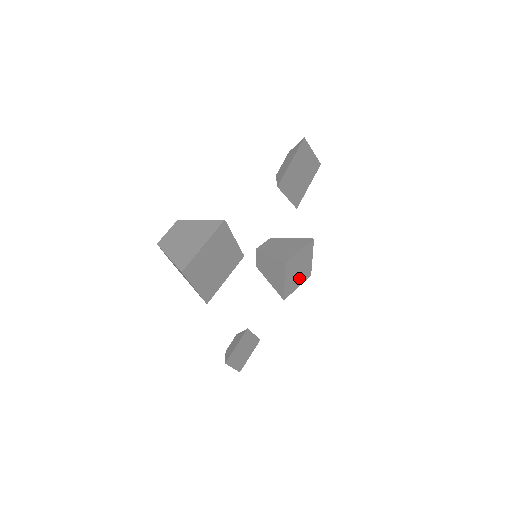
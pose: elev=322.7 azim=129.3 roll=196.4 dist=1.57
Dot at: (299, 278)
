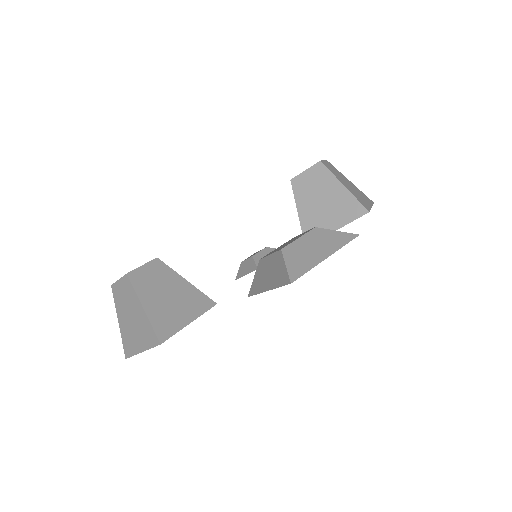
Dot at: occluded
